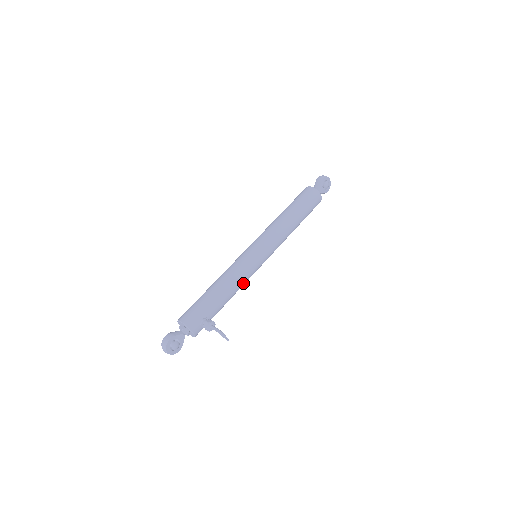
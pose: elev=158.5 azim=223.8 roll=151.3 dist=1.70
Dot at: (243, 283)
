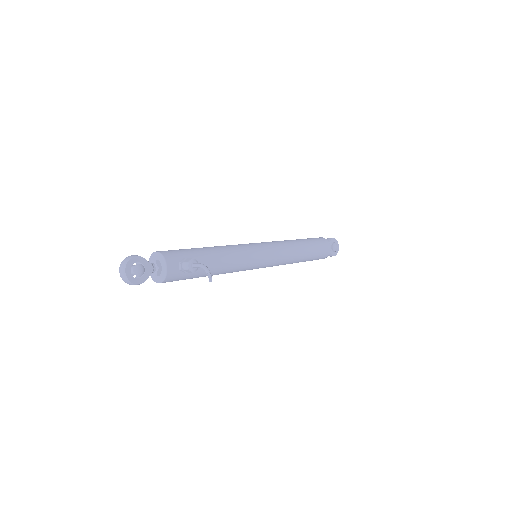
Dot at: (238, 263)
